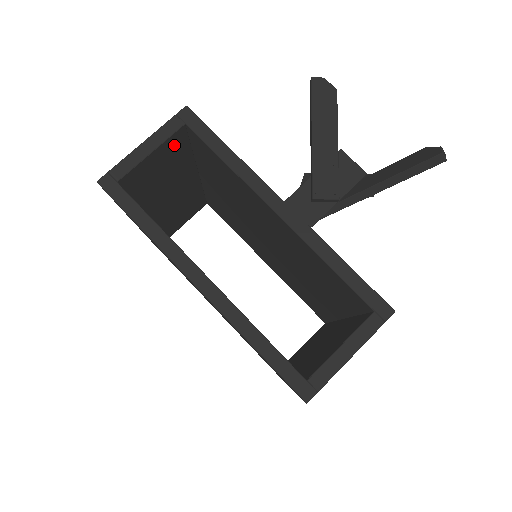
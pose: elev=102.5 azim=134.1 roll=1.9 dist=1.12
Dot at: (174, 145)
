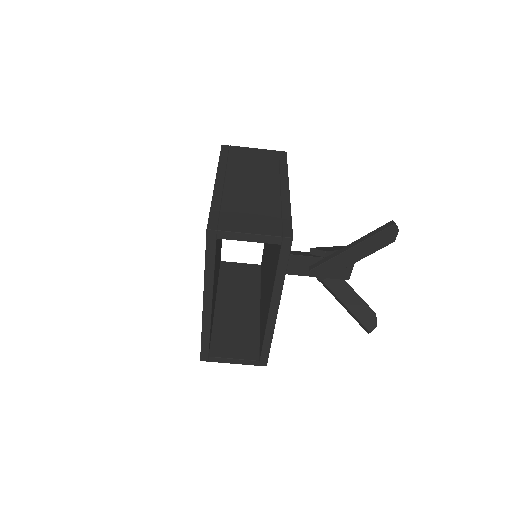
Dot at: occluded
